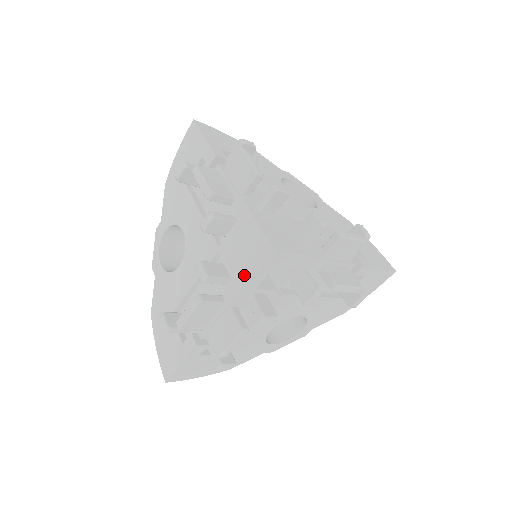
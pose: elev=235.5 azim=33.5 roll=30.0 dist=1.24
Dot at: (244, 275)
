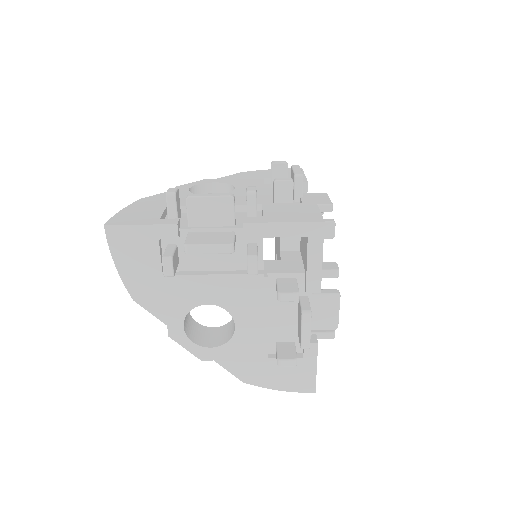
Dot at: (279, 219)
